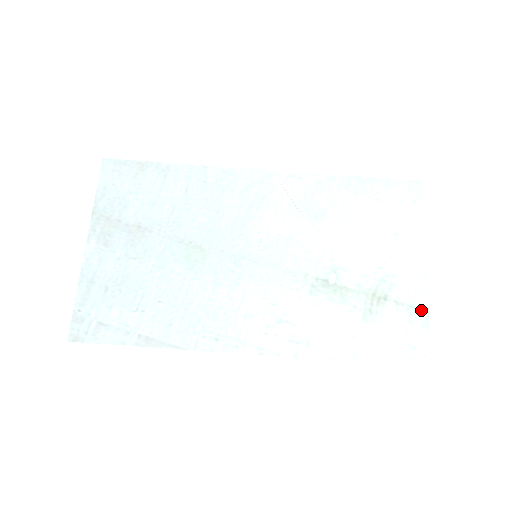
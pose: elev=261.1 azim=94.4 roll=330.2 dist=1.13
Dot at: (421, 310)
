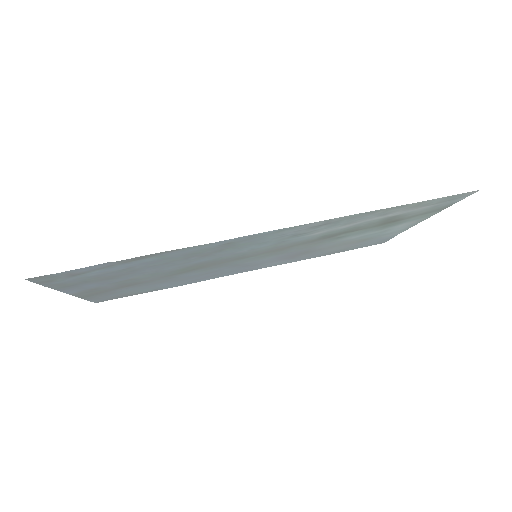
Dot at: (438, 210)
